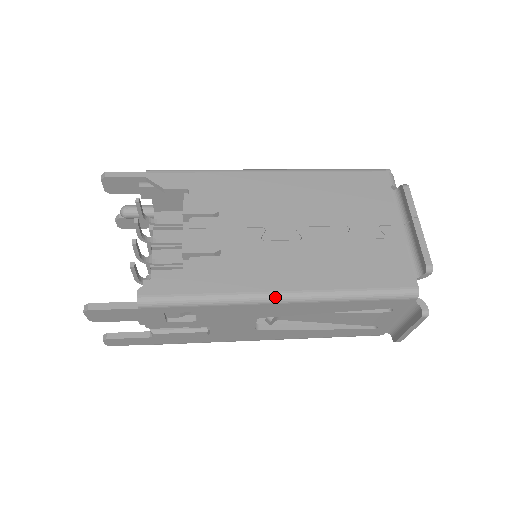
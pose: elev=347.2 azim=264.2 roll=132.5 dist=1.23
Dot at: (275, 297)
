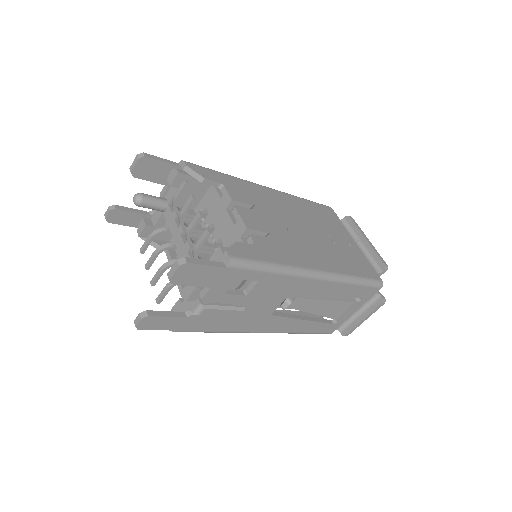
Dot at: (315, 273)
